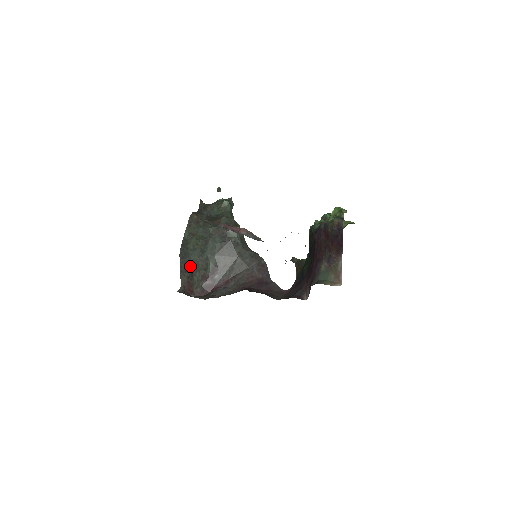
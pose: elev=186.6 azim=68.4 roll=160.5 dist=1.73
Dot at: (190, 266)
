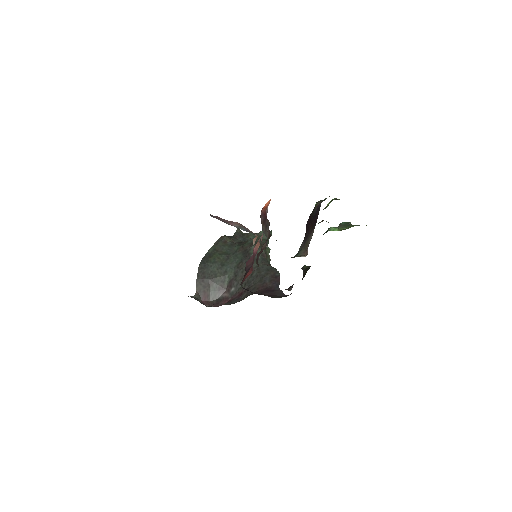
Dot at: (208, 276)
